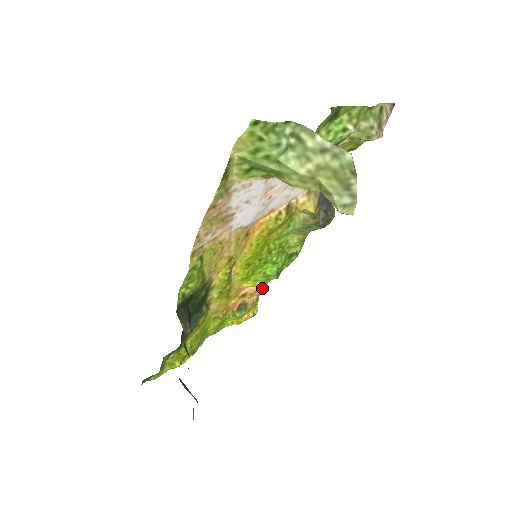
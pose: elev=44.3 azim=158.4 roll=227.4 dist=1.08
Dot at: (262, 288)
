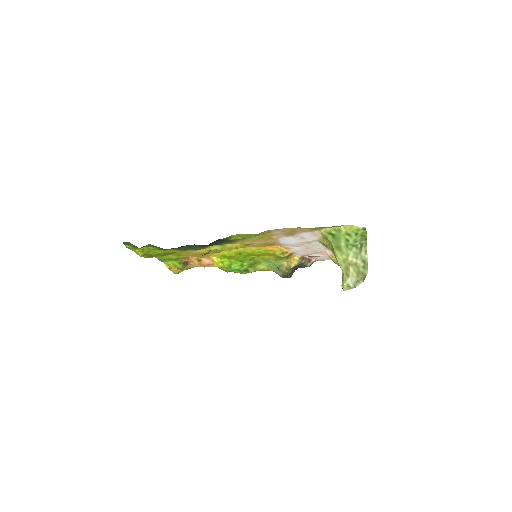
Dot at: (202, 266)
